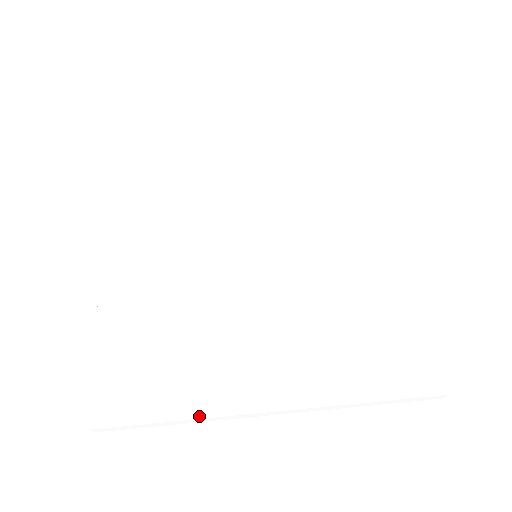
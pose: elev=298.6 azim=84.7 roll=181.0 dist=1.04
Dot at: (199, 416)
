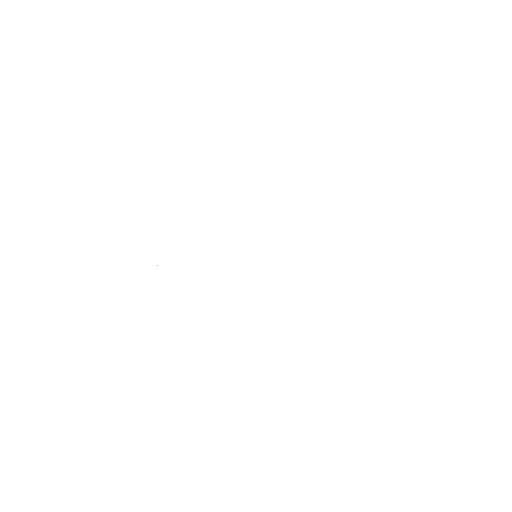
Dot at: (190, 246)
